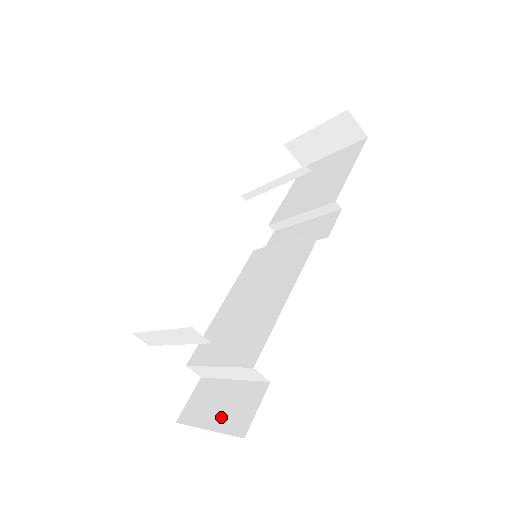
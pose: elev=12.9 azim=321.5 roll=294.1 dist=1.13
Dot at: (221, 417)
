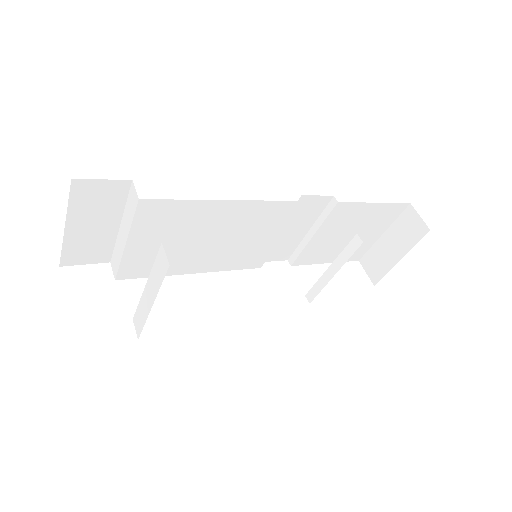
Dot at: occluded
